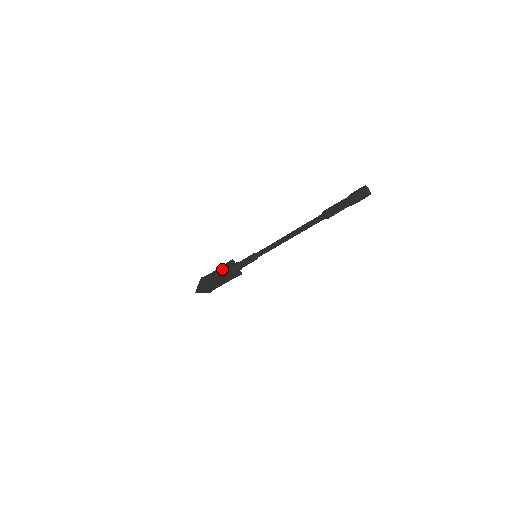
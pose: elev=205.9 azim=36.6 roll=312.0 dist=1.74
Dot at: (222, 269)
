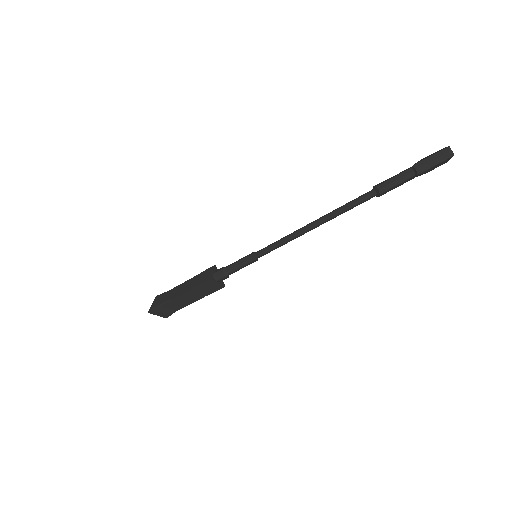
Dot at: (197, 278)
